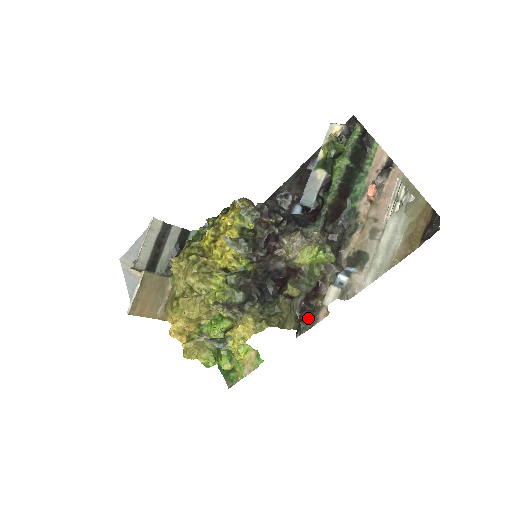
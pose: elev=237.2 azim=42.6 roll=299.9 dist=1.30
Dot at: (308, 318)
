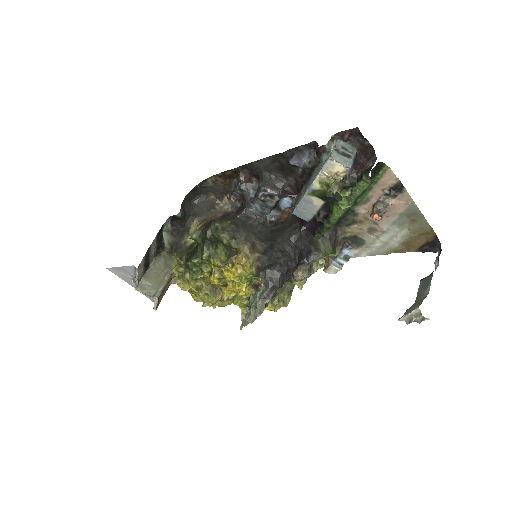
Dot at: occluded
